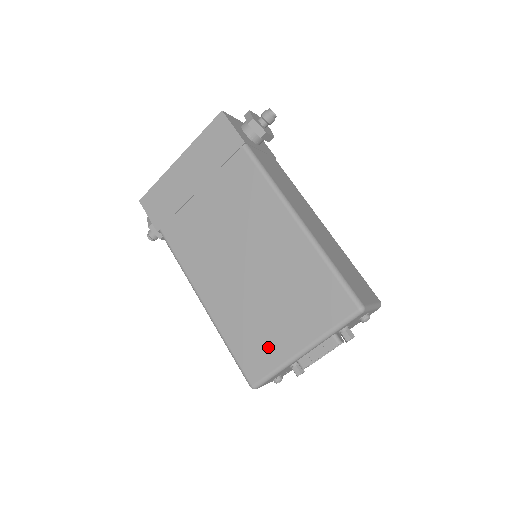
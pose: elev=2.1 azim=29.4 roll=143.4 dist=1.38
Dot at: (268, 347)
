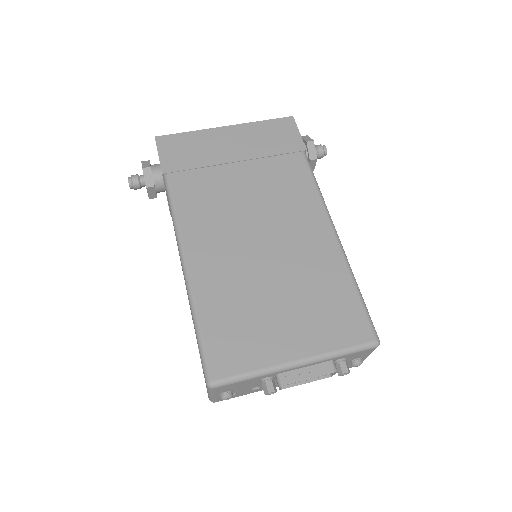
Dot at: (254, 343)
